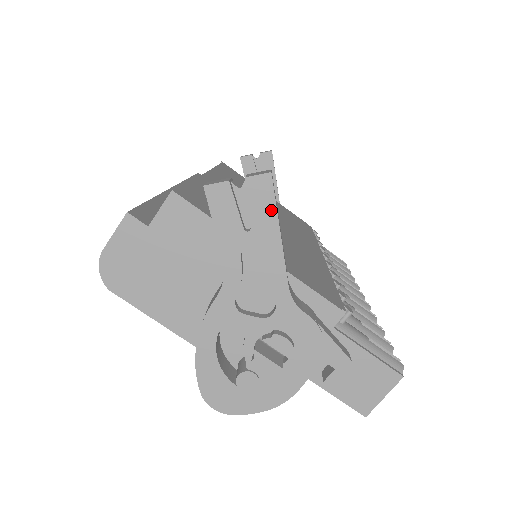
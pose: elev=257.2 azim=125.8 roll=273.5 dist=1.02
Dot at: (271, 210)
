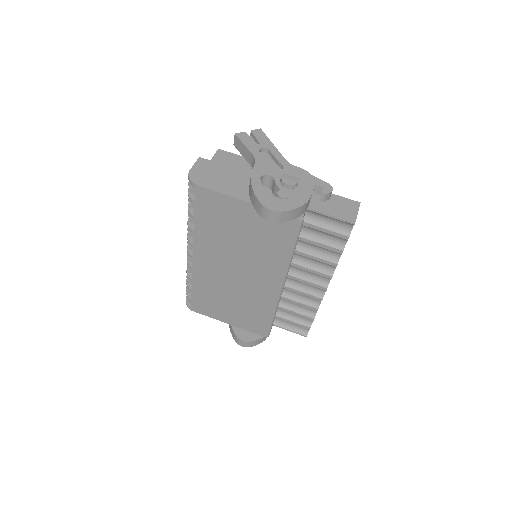
Dot at: (266, 138)
